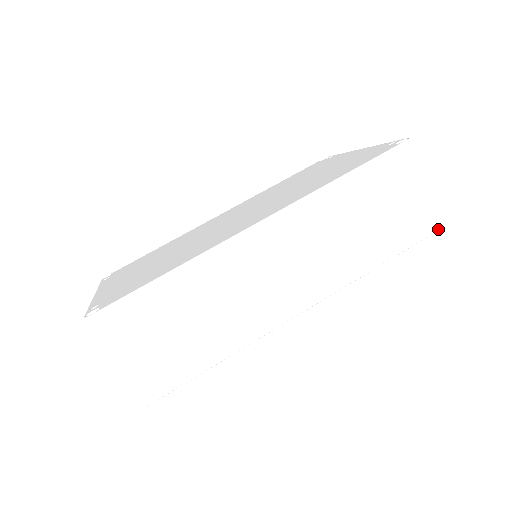
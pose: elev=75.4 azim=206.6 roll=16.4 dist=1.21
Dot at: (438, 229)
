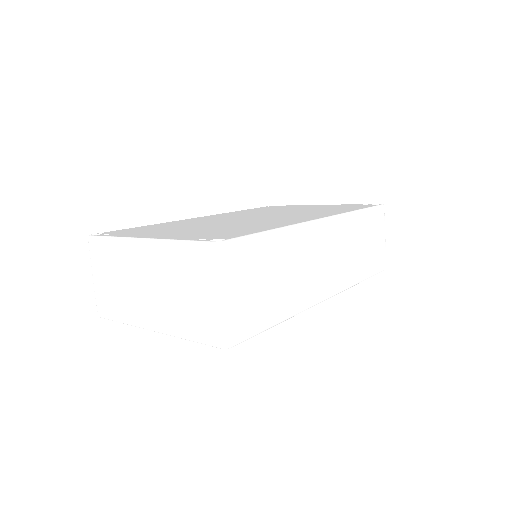
Dot at: occluded
